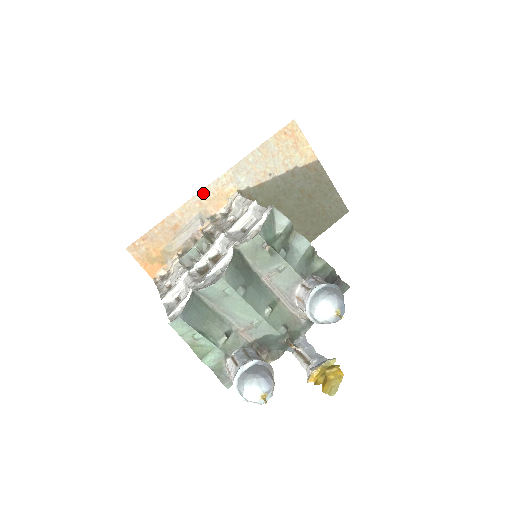
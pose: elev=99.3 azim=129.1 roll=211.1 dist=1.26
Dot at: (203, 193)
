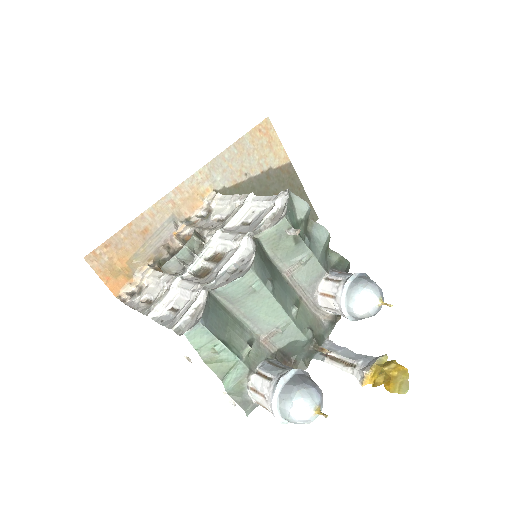
Dot at: (176, 191)
